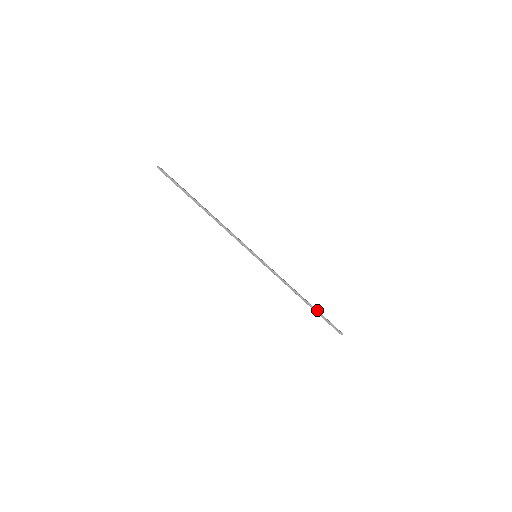
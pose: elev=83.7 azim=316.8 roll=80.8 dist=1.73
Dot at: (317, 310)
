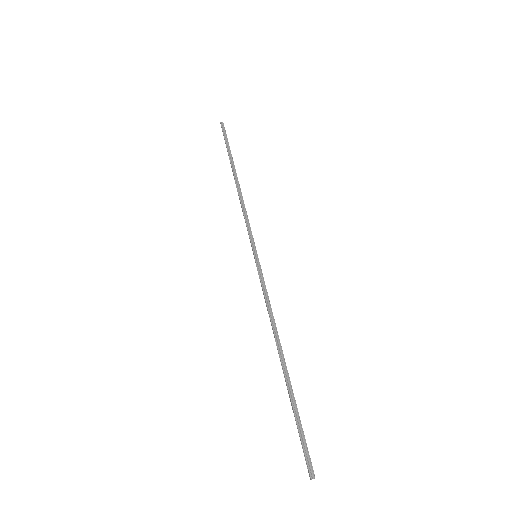
Dot at: (293, 394)
